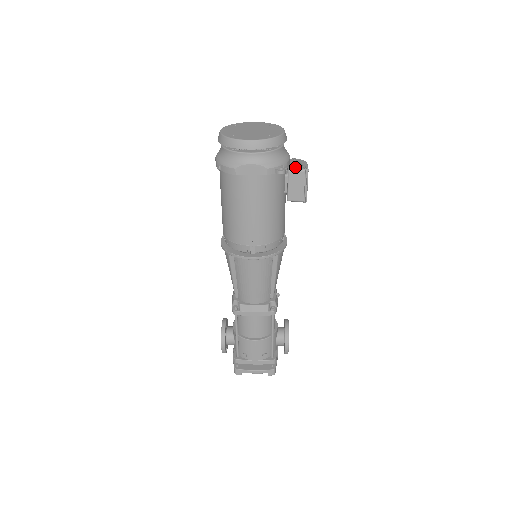
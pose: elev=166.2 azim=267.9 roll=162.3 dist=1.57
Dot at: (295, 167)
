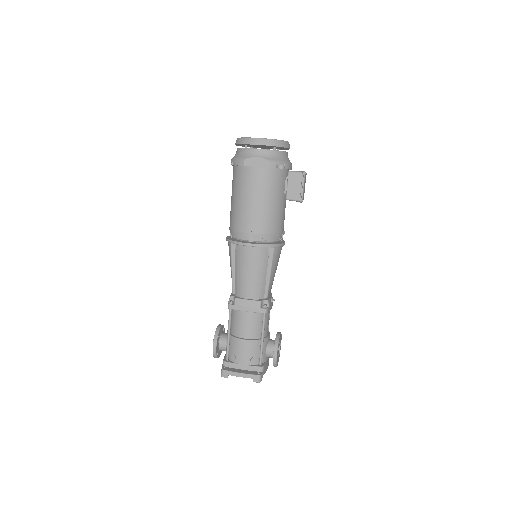
Dot at: (295, 171)
